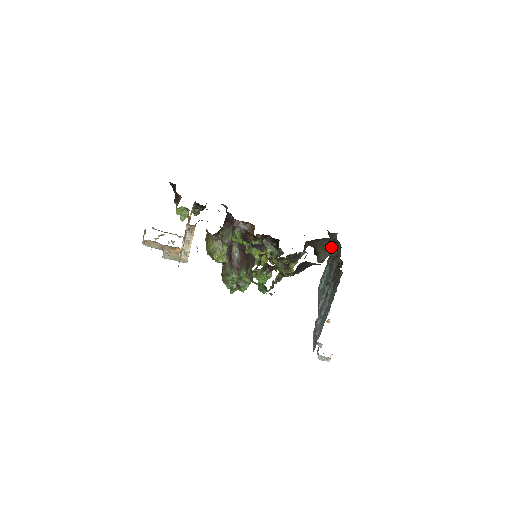
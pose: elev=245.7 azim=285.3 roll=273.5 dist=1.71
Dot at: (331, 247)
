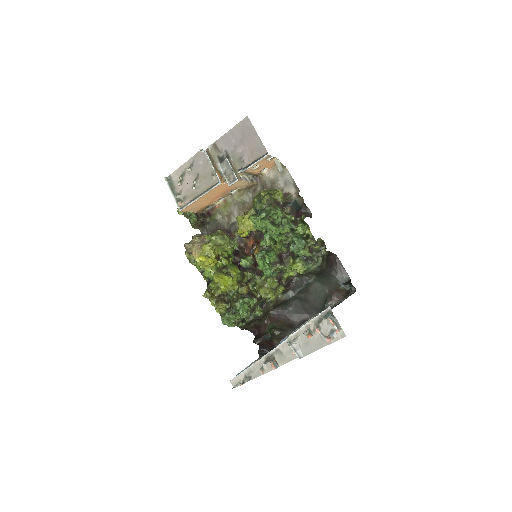
Dot at: (291, 329)
